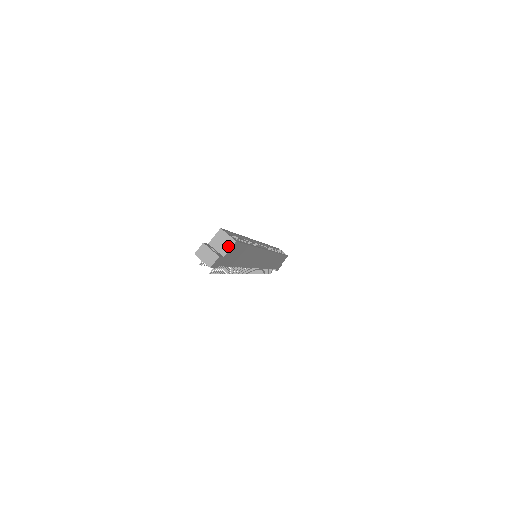
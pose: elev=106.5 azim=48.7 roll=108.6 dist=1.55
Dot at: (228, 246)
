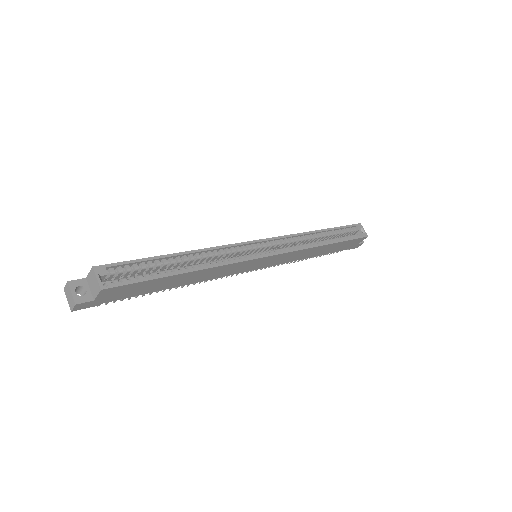
Dot at: (96, 291)
